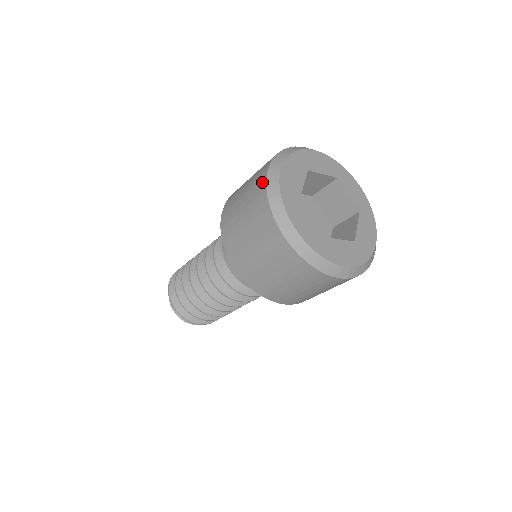
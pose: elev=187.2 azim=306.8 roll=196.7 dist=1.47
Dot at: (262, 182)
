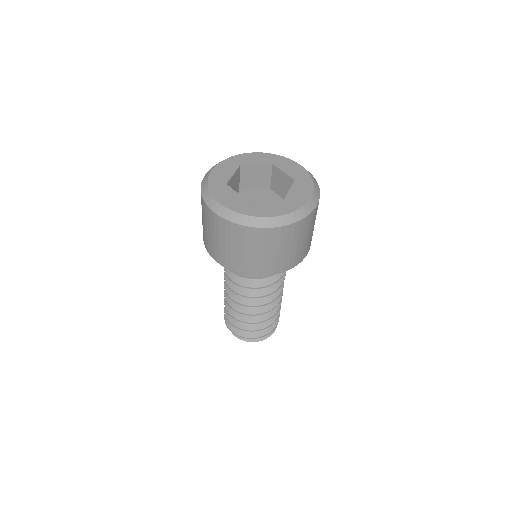
Dot at: occluded
